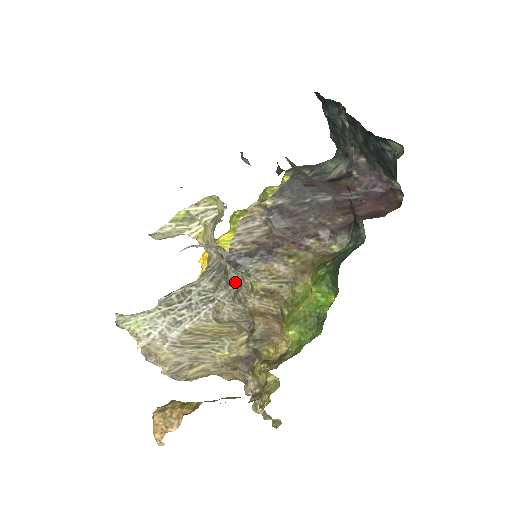
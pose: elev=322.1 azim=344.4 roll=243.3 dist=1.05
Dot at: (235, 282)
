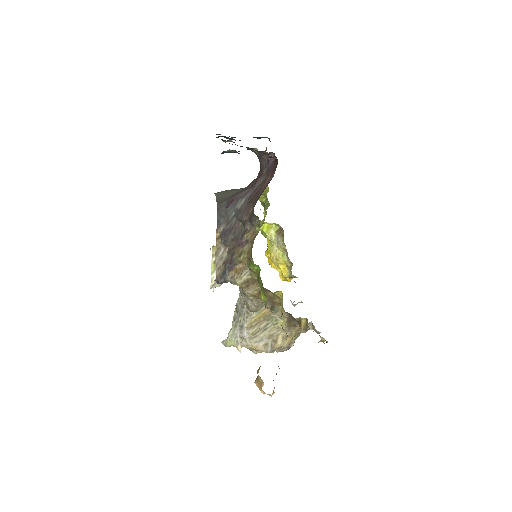
Dot at: occluded
